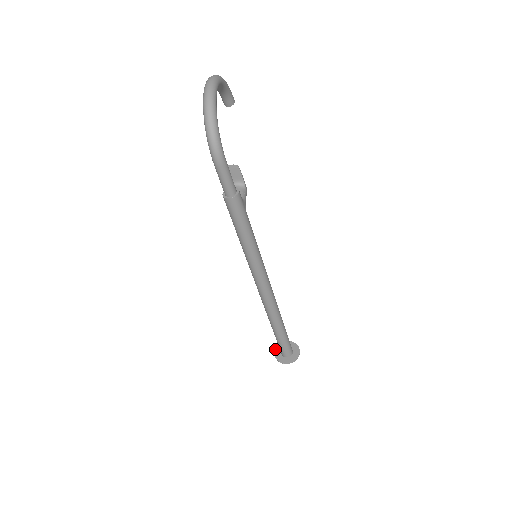
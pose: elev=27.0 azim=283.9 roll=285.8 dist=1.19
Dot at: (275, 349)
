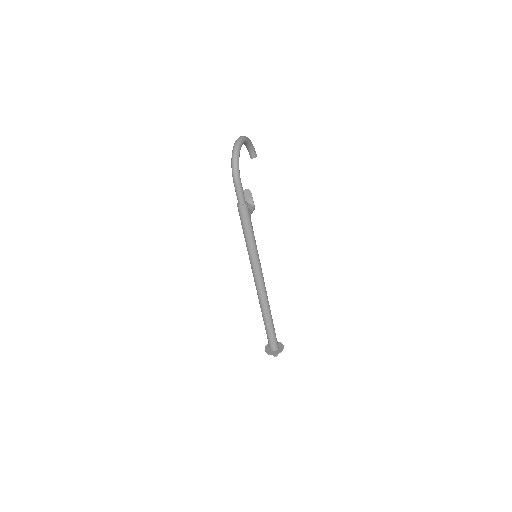
Dot at: (266, 345)
